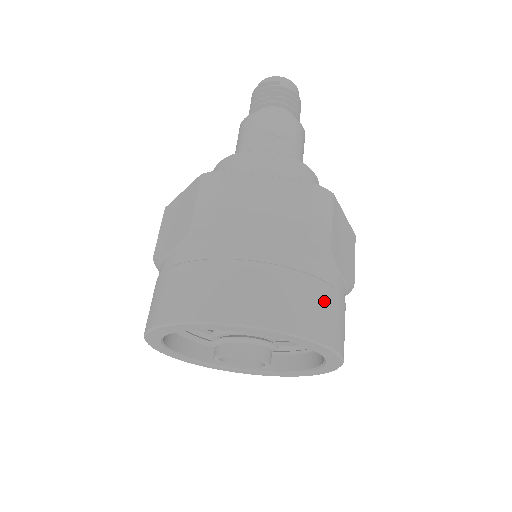
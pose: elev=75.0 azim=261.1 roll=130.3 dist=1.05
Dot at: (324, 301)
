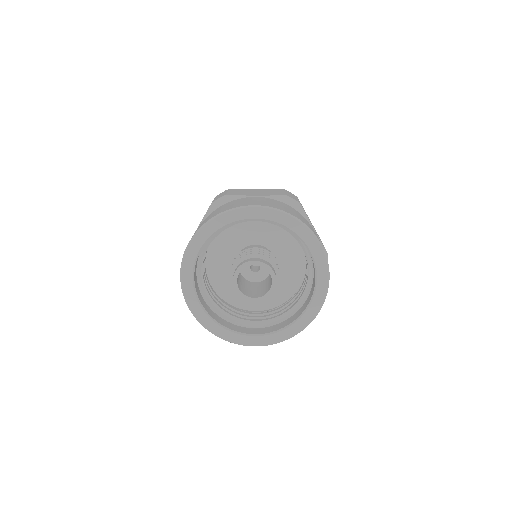
Dot at: (302, 217)
